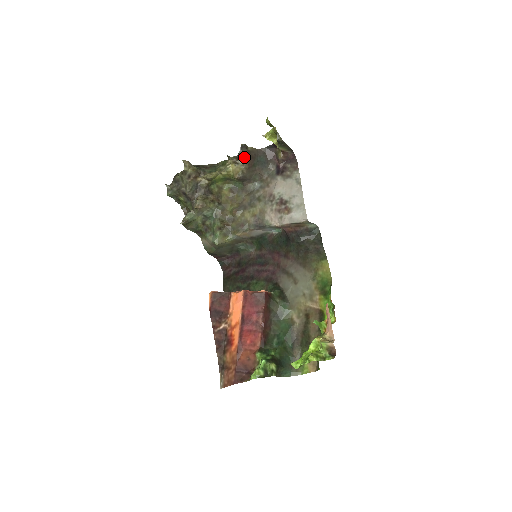
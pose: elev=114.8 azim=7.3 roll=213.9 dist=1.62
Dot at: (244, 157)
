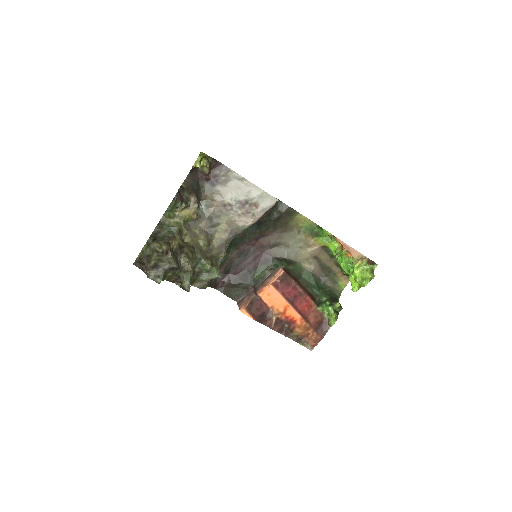
Dot at: (189, 197)
